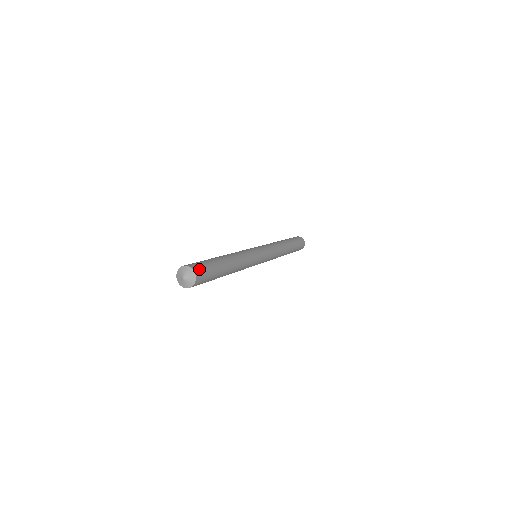
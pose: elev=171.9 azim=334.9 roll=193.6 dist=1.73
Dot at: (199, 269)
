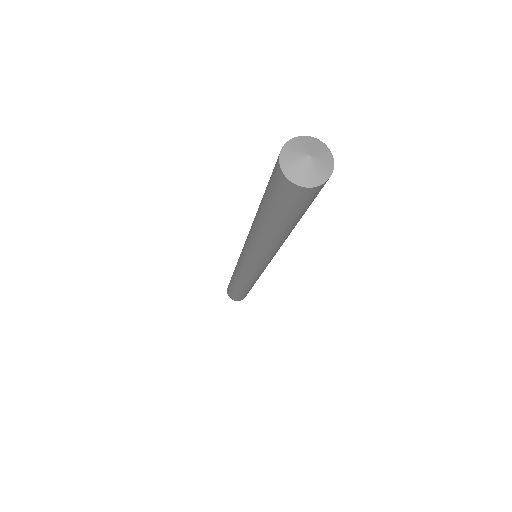
Dot at: occluded
